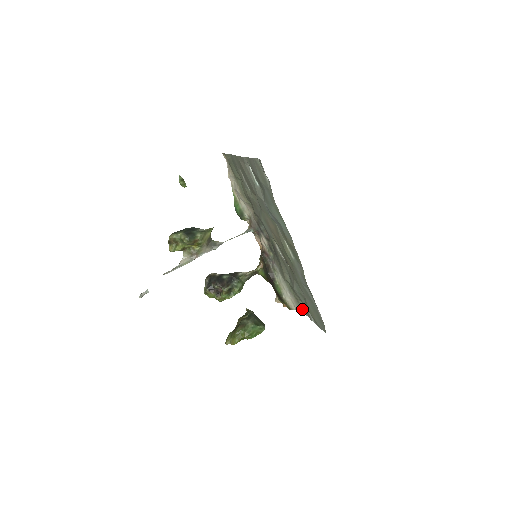
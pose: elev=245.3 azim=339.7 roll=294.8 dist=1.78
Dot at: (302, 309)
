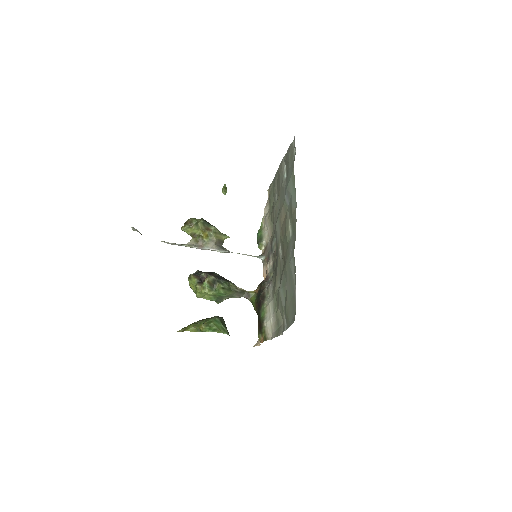
Dot at: (279, 330)
